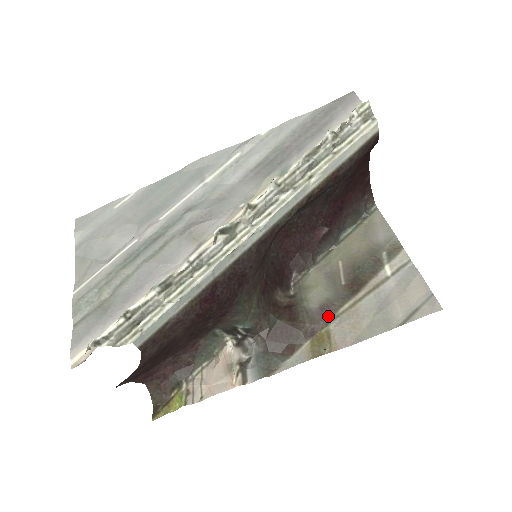
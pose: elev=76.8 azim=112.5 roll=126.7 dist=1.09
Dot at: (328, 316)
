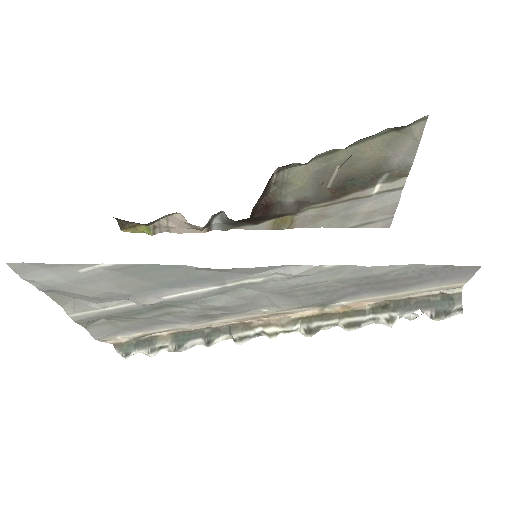
Dot at: (299, 209)
